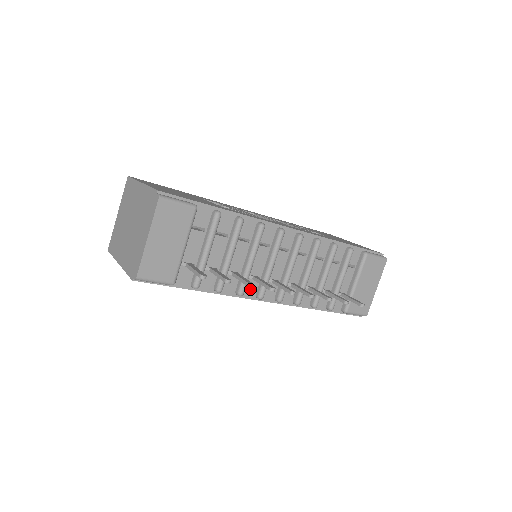
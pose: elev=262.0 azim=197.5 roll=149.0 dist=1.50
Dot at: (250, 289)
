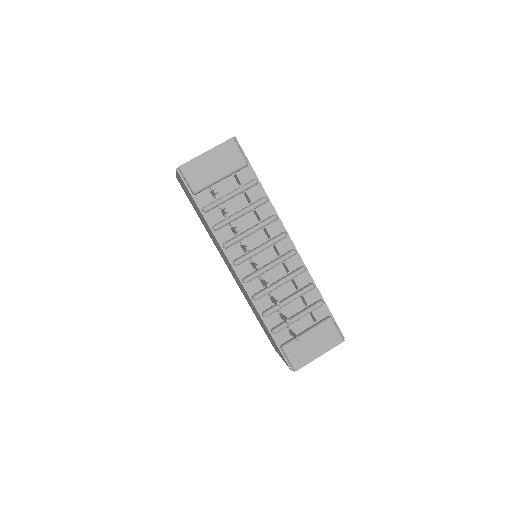
Dot at: (234, 253)
